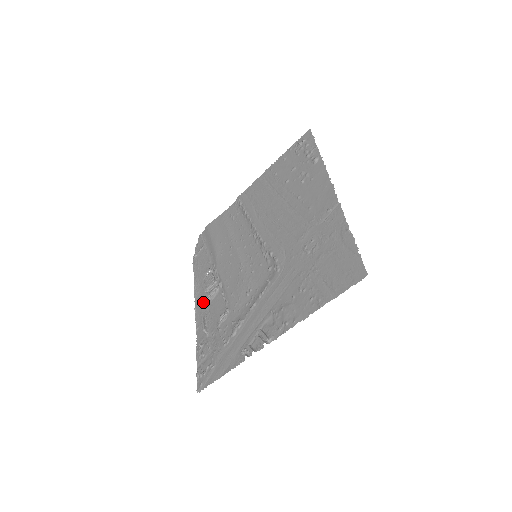
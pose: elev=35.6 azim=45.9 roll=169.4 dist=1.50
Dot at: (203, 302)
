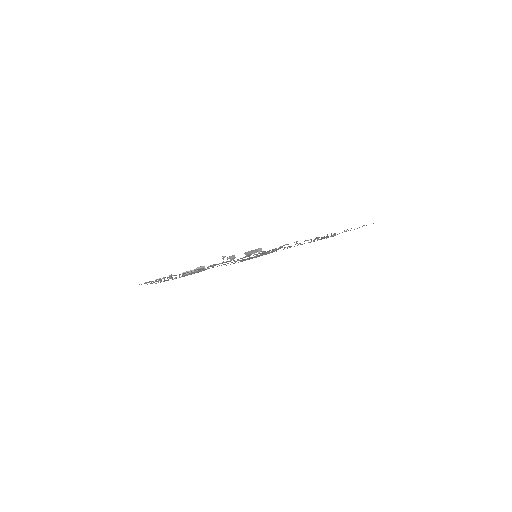
Dot at: occluded
